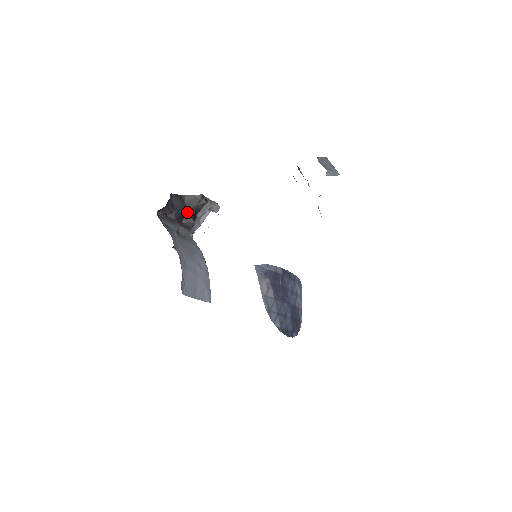
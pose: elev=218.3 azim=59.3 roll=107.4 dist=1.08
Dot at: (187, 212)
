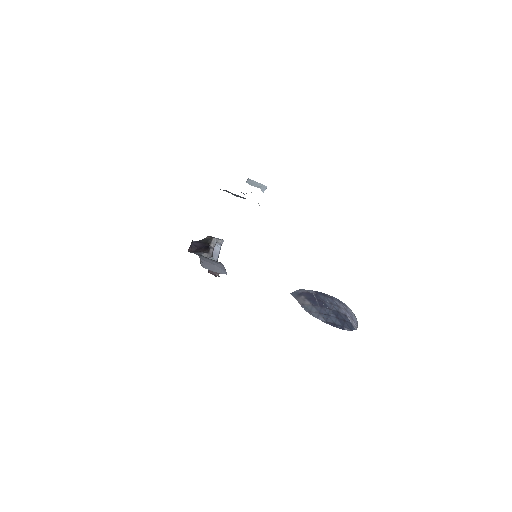
Dot at: (204, 246)
